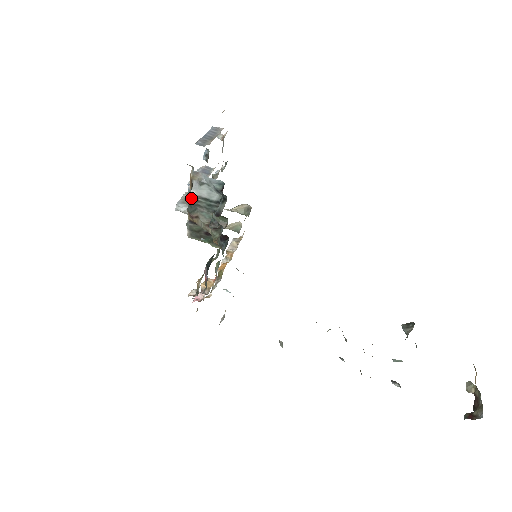
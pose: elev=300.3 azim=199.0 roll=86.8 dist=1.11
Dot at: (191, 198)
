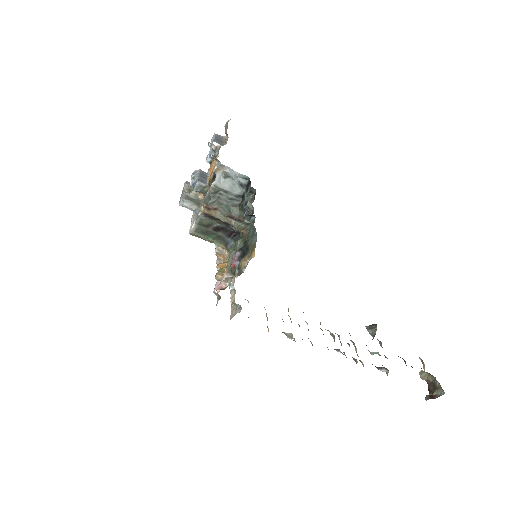
Dot at: (213, 189)
